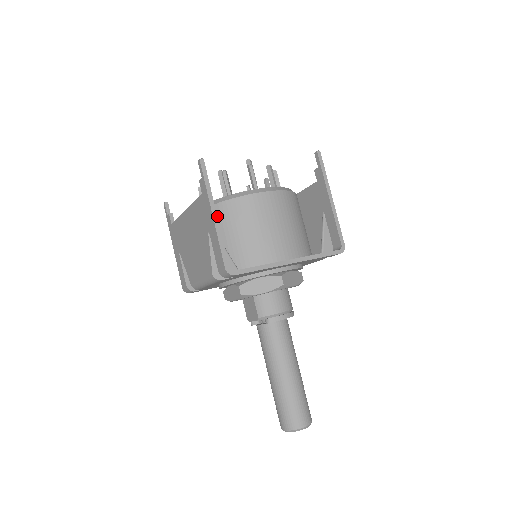
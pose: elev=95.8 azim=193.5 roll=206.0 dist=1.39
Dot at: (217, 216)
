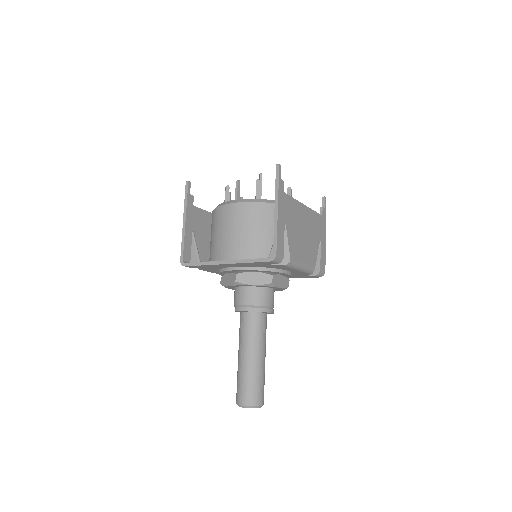
Dot at: occluded
